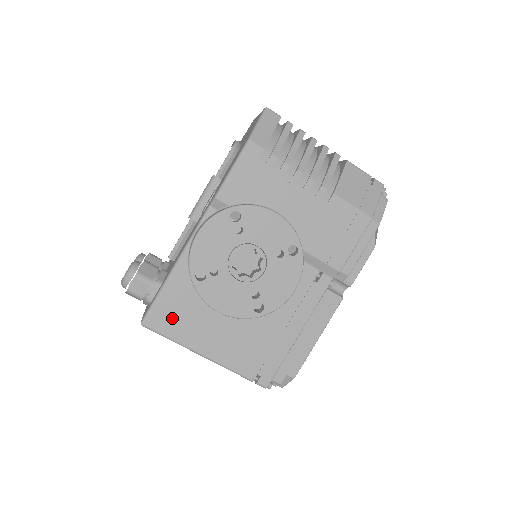
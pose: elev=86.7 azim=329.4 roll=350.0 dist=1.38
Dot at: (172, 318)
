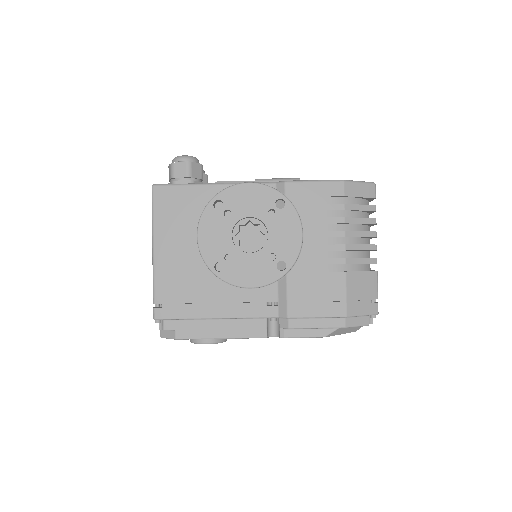
Dot at: (171, 206)
